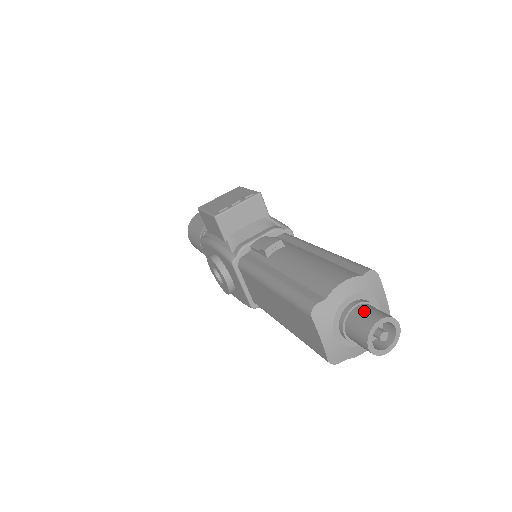
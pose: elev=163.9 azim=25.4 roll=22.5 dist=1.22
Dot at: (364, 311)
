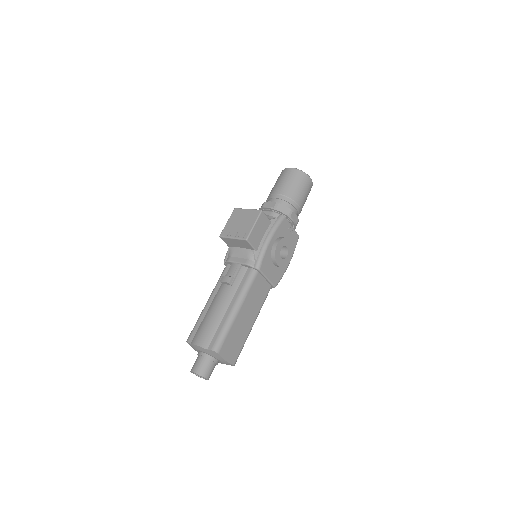
Dot at: (199, 362)
